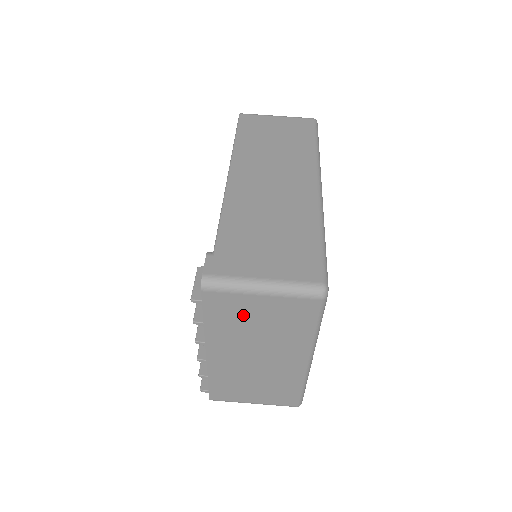
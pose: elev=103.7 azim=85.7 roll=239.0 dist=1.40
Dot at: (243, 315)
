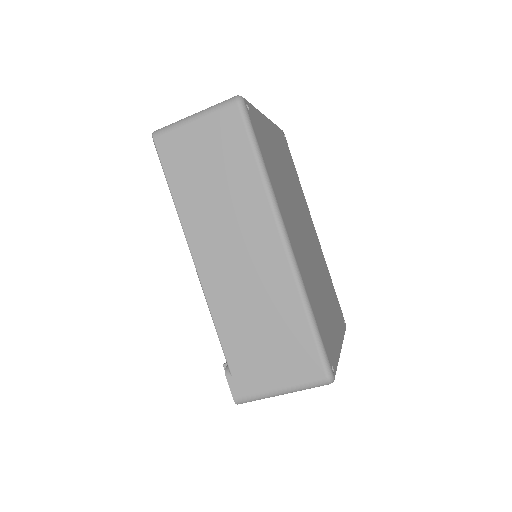
Dot at: occluded
